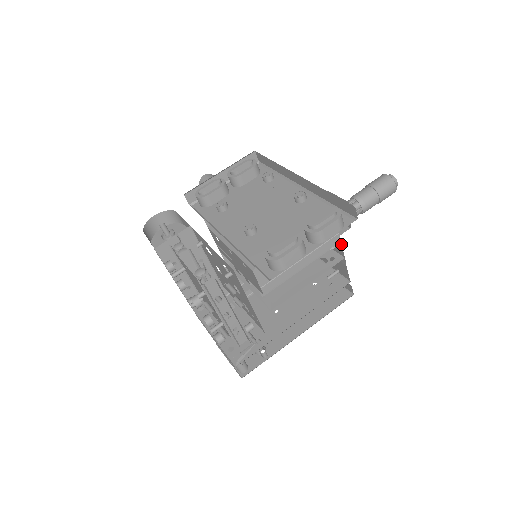
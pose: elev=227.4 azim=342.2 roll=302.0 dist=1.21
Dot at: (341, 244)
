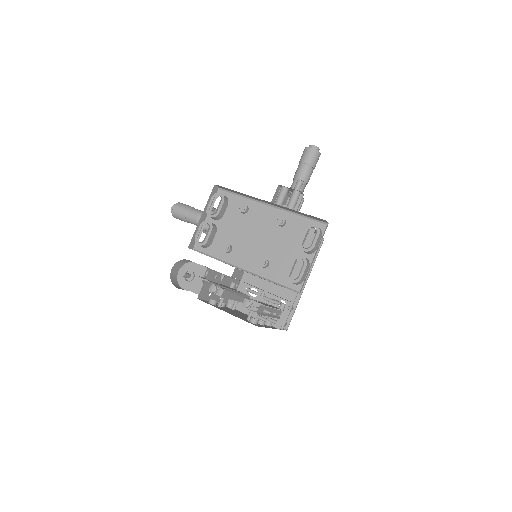
Dot at: occluded
